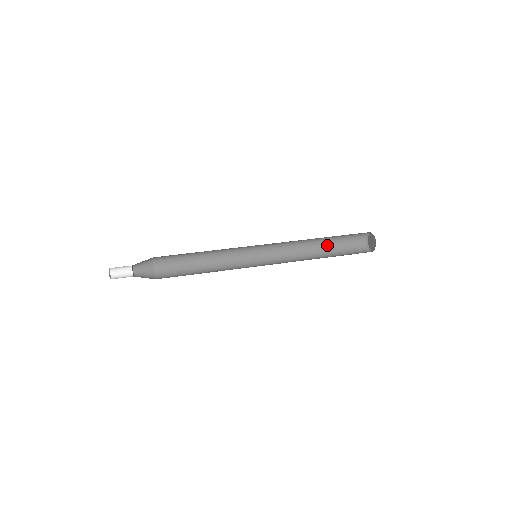
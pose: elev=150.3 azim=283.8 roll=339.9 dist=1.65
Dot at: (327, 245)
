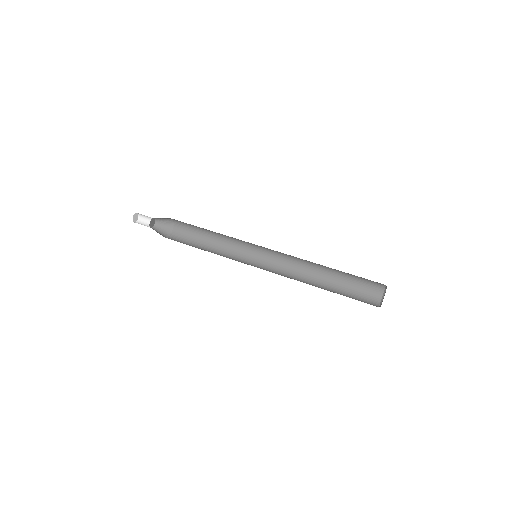
Dot at: (334, 286)
